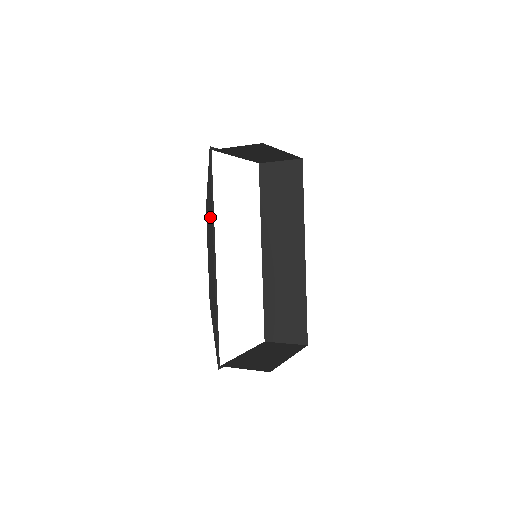
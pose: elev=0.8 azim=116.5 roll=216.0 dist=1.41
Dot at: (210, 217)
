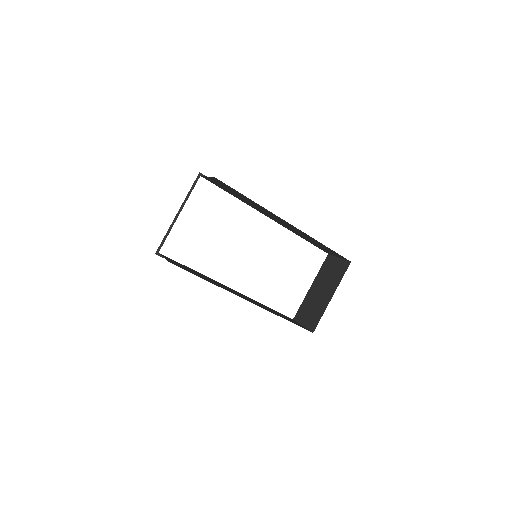
Dot at: occluded
